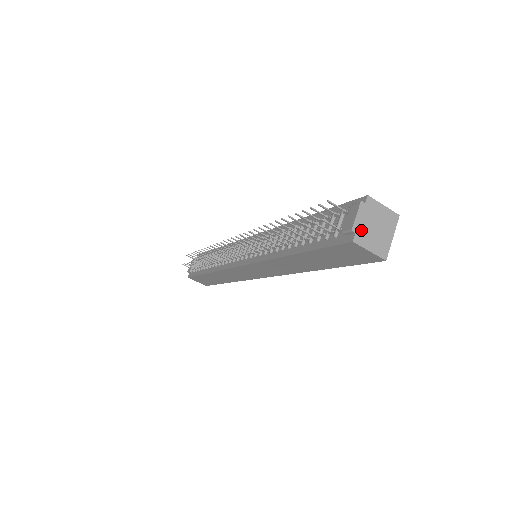
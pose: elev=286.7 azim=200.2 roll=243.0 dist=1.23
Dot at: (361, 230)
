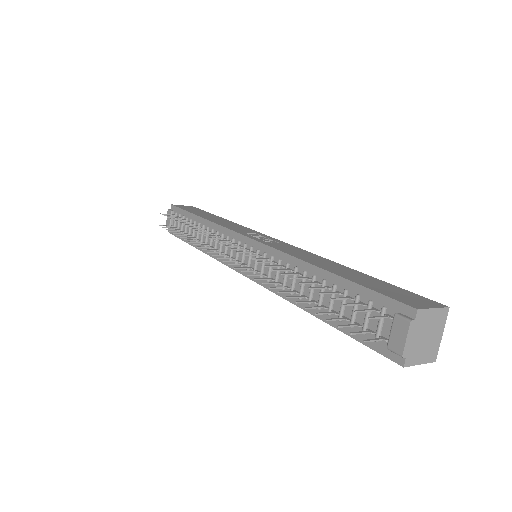
Dot at: (411, 350)
